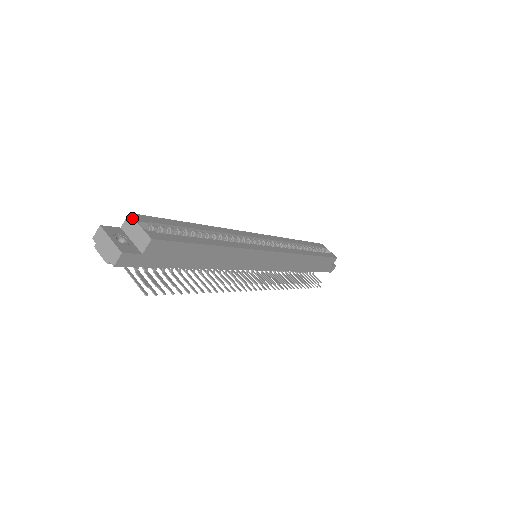
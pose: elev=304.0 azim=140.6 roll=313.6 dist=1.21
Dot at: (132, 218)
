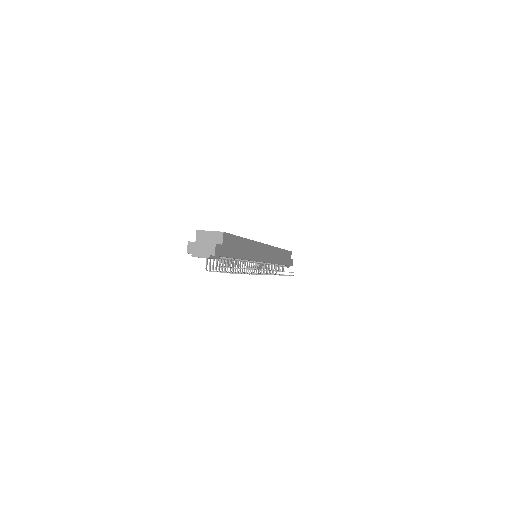
Dot at: (201, 231)
